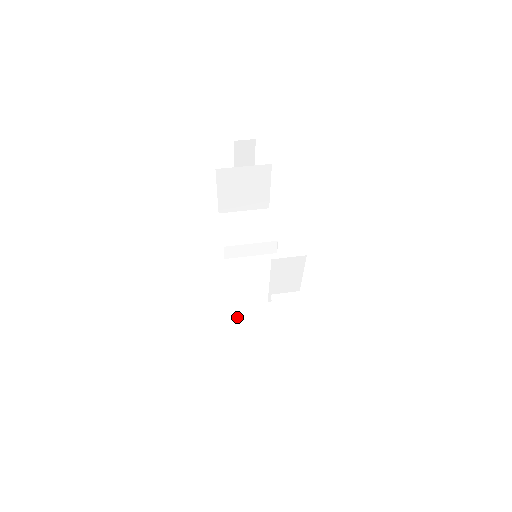
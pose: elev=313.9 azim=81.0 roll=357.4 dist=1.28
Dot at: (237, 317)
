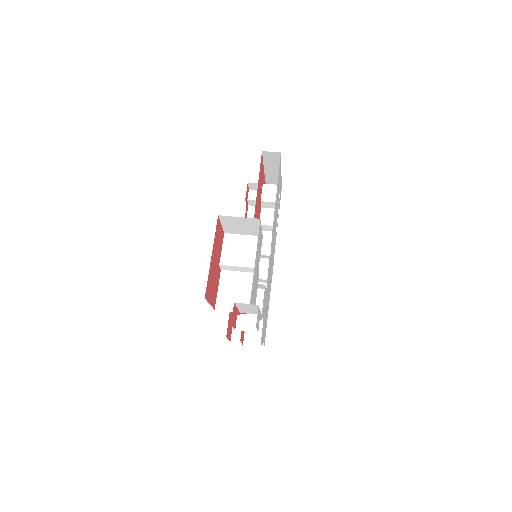
Dot at: occluded
